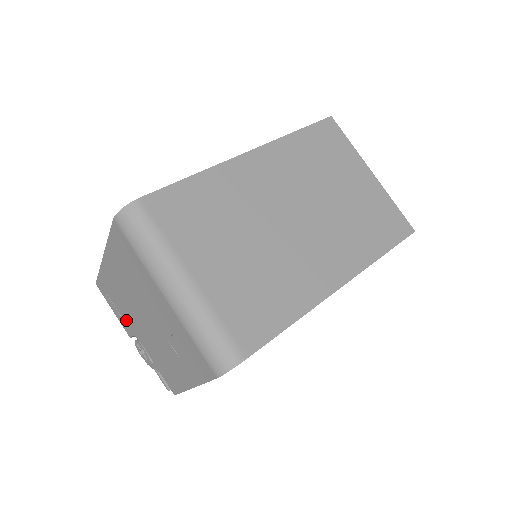
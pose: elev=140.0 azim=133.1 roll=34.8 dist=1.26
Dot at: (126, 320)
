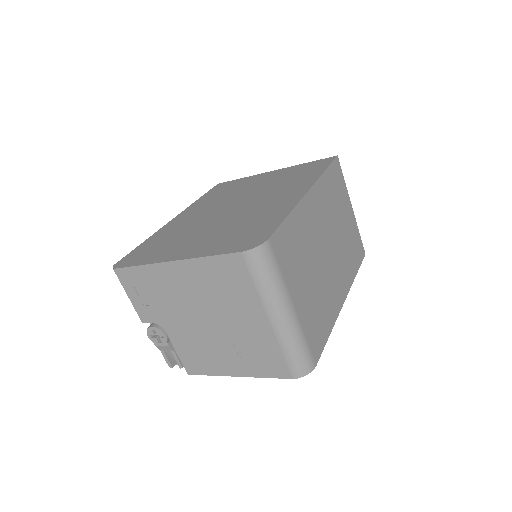
Dot at: (154, 310)
